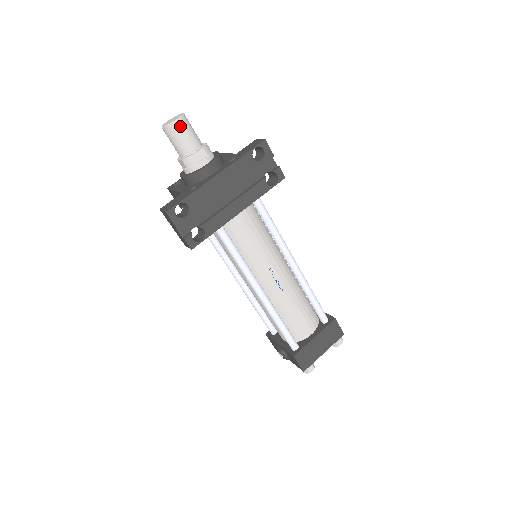
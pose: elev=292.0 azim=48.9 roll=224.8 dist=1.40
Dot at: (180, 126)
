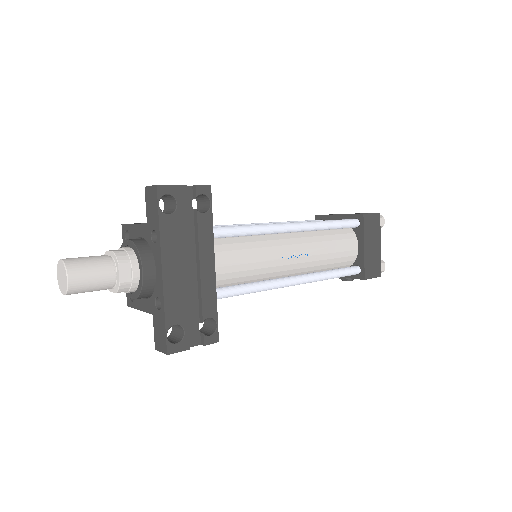
Dot at: (77, 278)
